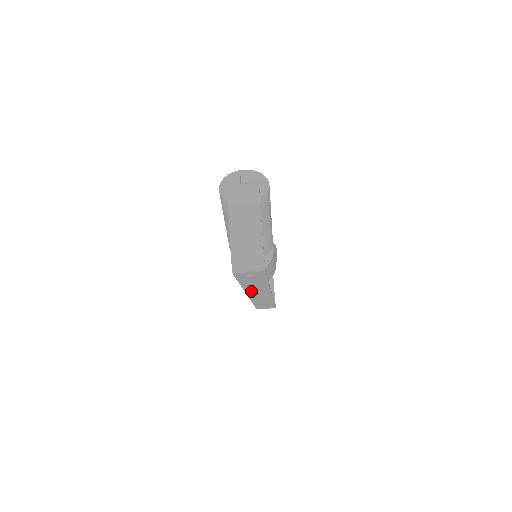
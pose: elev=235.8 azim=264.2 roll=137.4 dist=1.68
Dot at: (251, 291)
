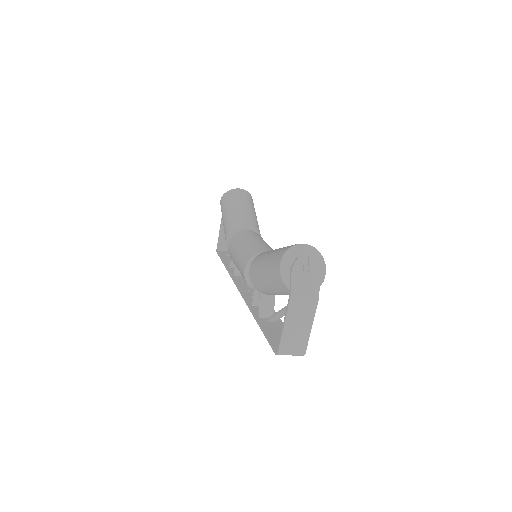
Dot at: occluded
